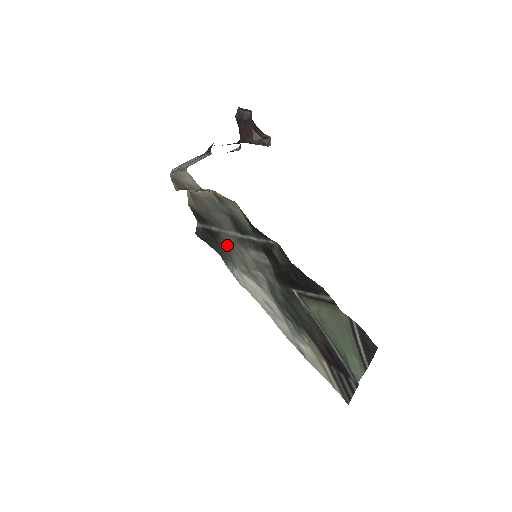
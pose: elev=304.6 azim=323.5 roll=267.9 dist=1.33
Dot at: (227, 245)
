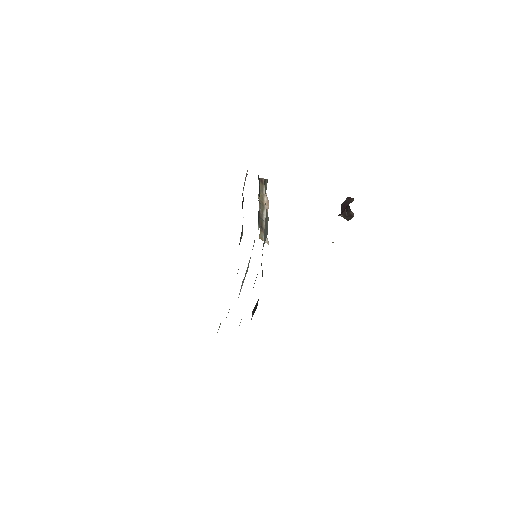
Dot at: occluded
